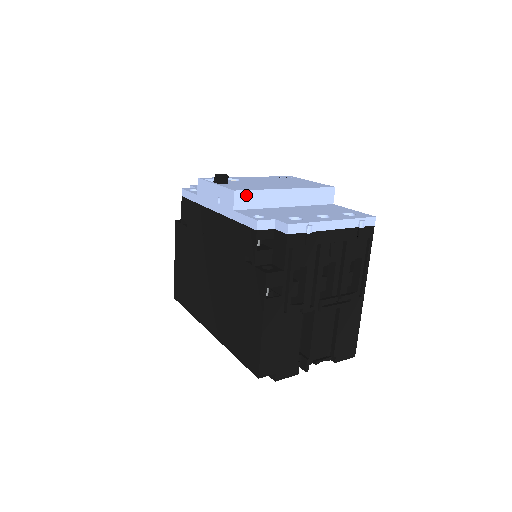
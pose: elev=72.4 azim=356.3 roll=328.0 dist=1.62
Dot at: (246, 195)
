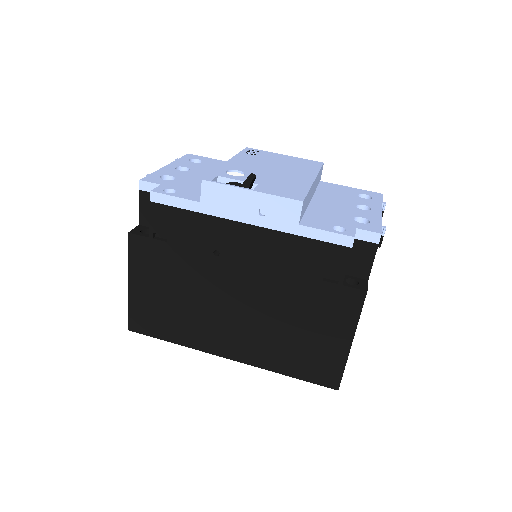
Dot at: (305, 202)
